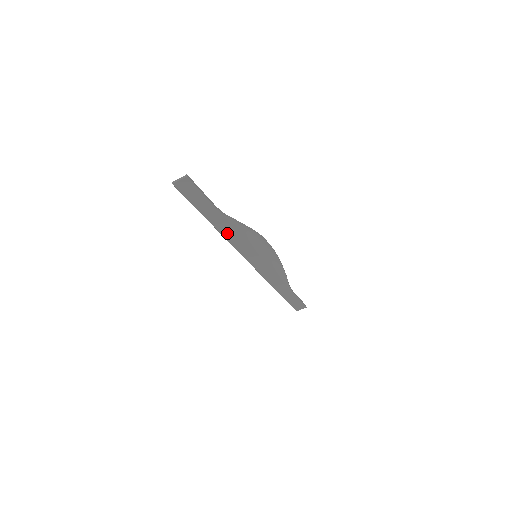
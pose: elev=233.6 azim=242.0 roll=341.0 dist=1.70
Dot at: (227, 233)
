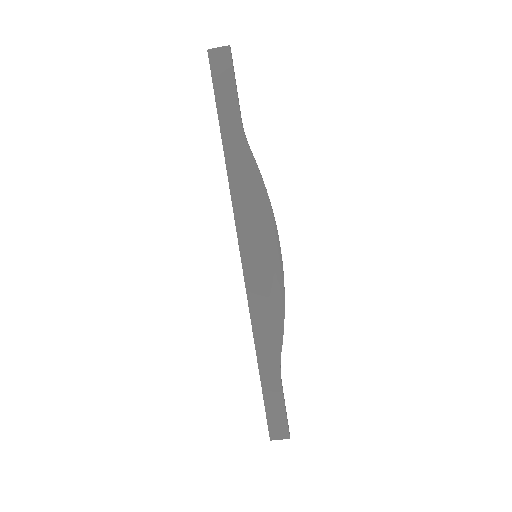
Dot at: (236, 178)
